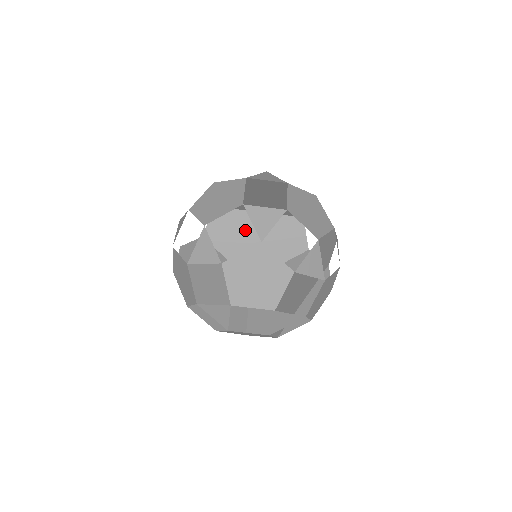
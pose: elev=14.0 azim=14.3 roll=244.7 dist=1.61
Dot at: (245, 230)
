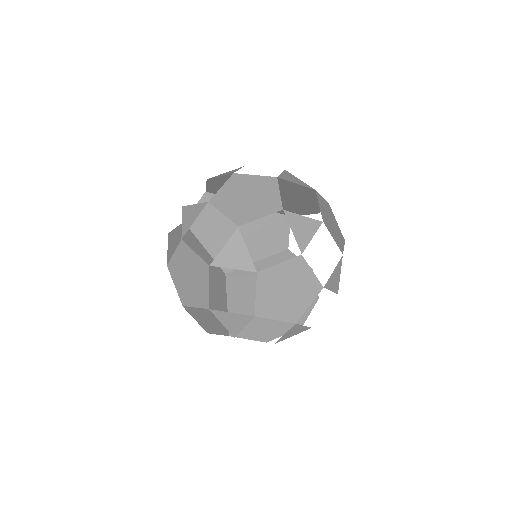
Dot at: (231, 221)
